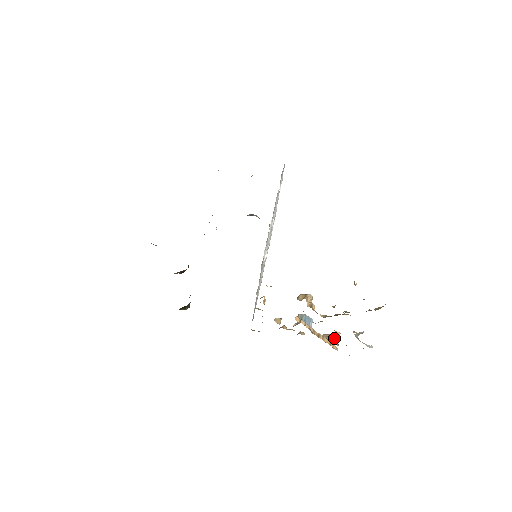
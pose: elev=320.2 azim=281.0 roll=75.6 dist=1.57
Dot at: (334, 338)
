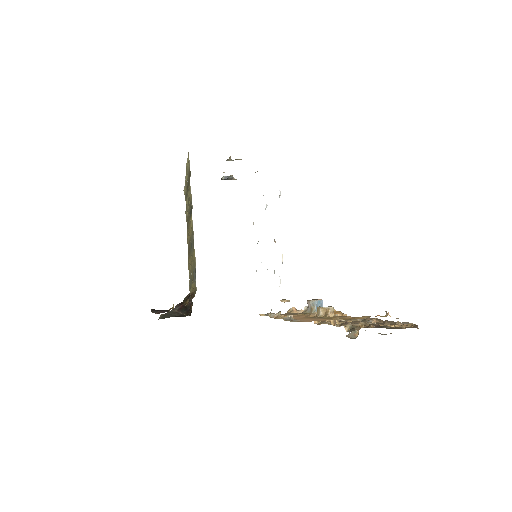
Dot at: (354, 332)
